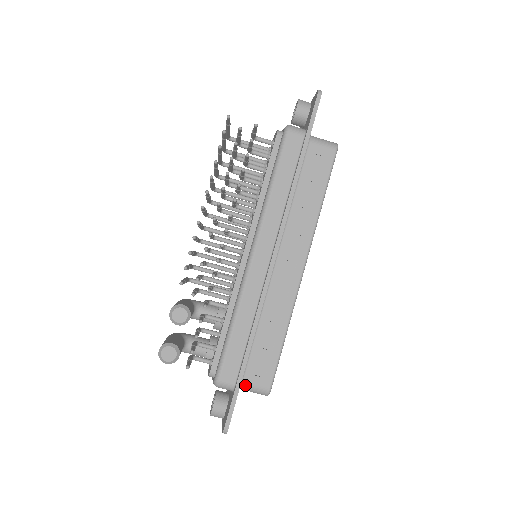
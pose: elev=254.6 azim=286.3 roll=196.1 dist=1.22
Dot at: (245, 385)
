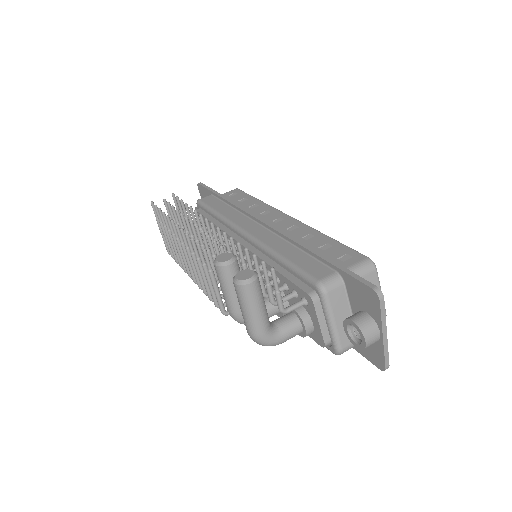
Dot at: occluded
